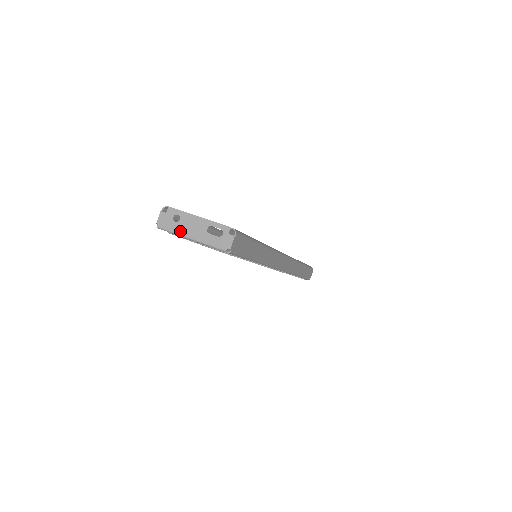
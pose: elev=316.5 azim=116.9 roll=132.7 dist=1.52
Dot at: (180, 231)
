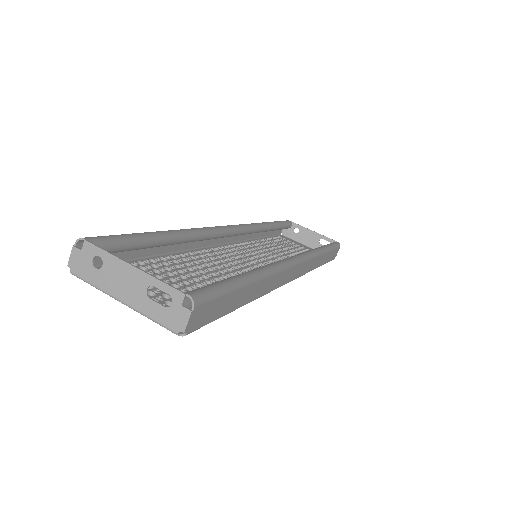
Dot at: (104, 286)
